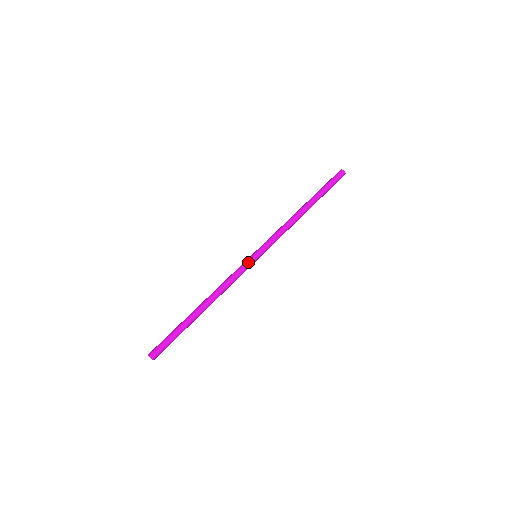
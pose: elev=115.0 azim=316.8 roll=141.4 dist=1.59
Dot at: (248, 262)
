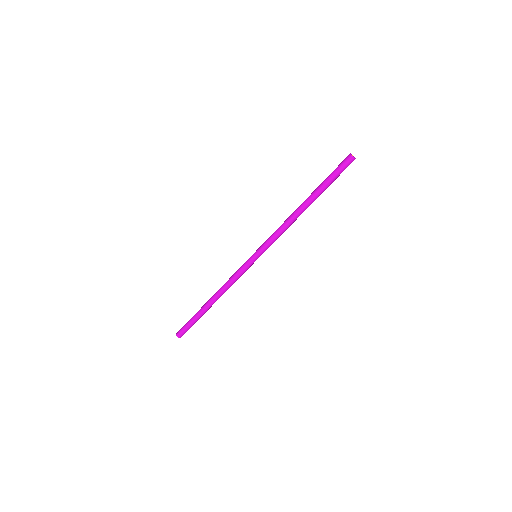
Dot at: occluded
